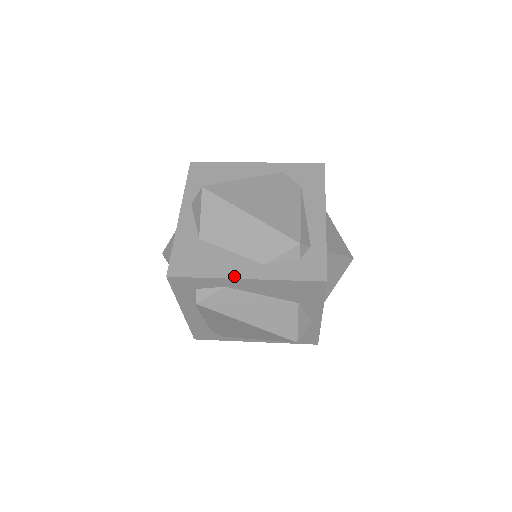
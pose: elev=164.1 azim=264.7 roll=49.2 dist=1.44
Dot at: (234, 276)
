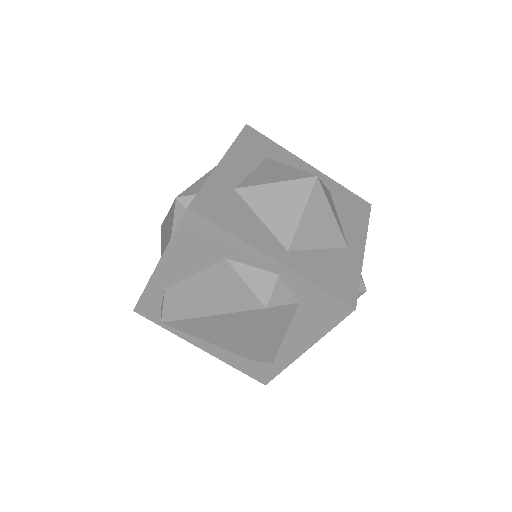
Dot at: (154, 271)
